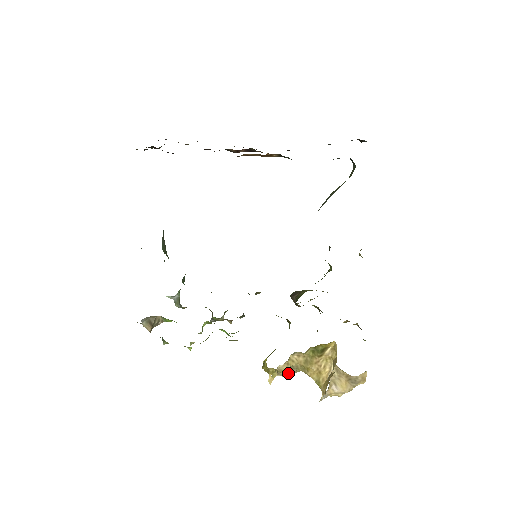
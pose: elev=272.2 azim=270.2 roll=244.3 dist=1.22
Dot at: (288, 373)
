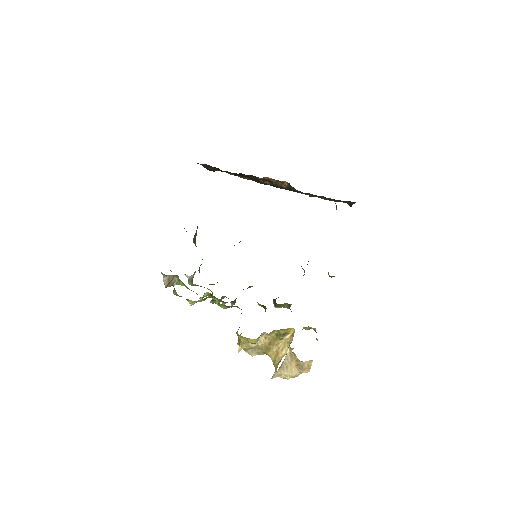
Dot at: (254, 353)
